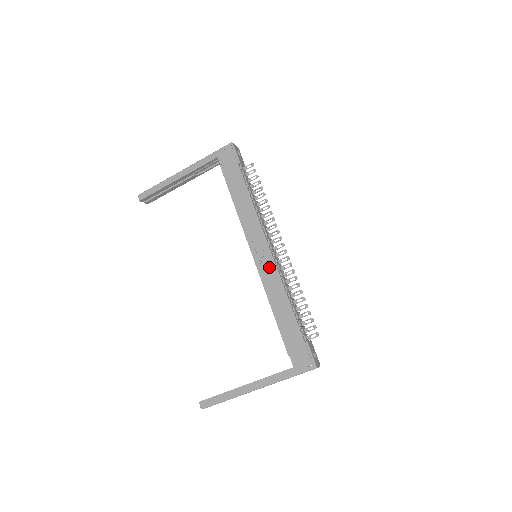
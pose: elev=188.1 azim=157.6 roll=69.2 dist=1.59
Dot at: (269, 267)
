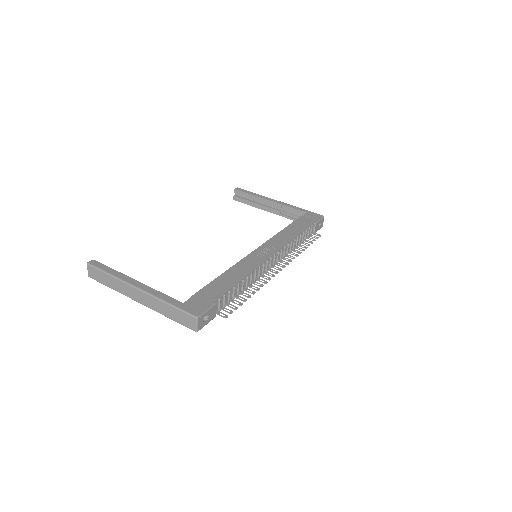
Dot at: (257, 260)
